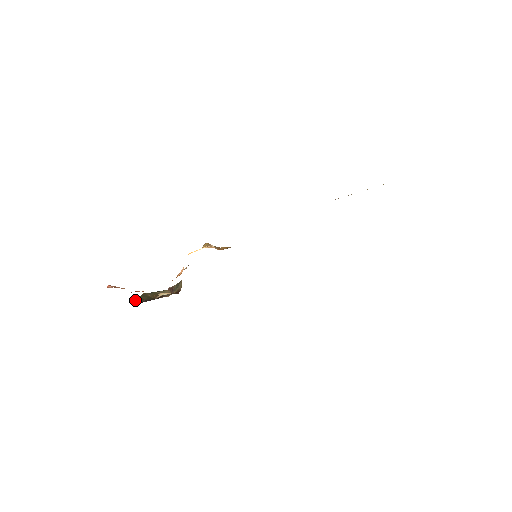
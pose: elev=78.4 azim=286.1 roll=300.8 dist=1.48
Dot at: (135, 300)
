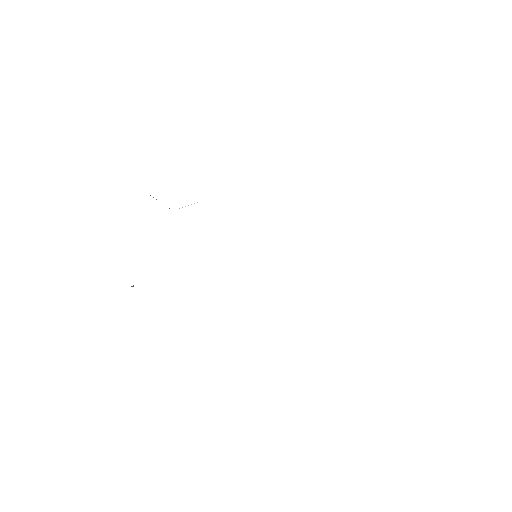
Dot at: occluded
